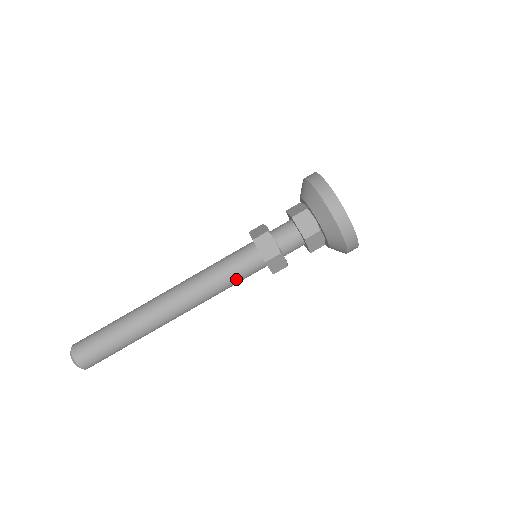
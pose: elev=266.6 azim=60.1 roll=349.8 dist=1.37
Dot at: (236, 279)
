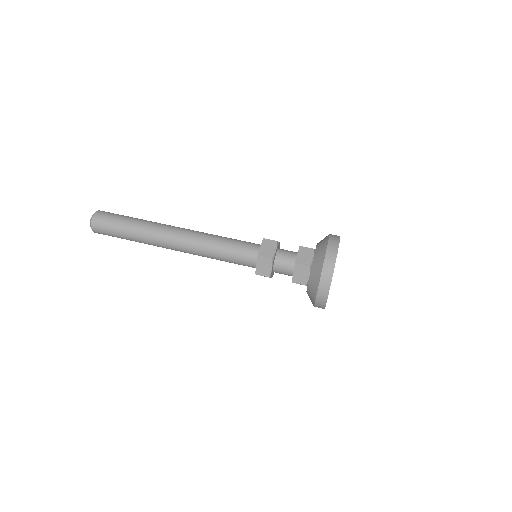
Dot at: (233, 243)
